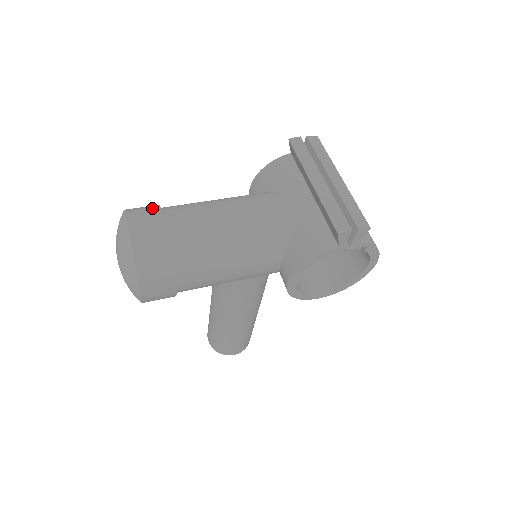
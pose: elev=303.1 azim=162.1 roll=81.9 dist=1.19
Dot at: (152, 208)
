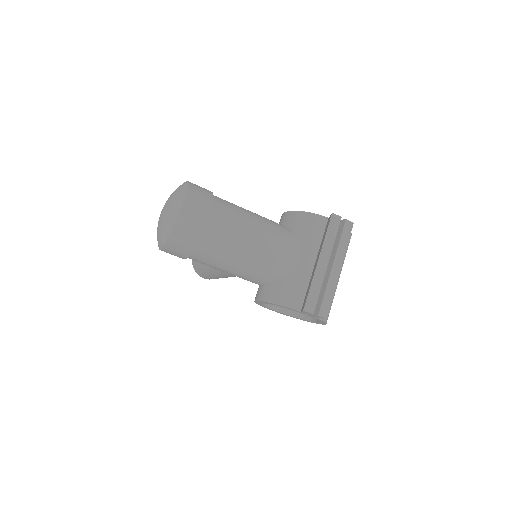
Dot at: (206, 200)
